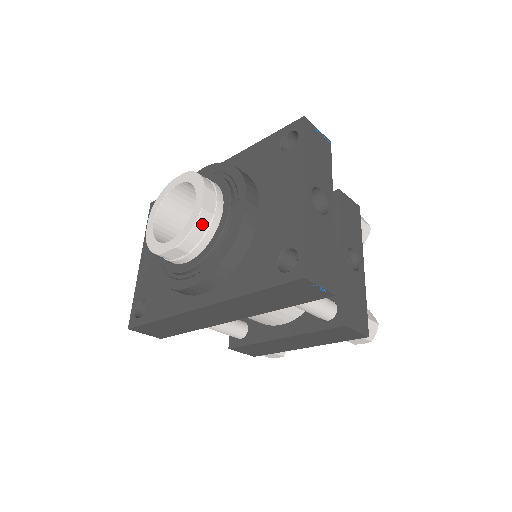
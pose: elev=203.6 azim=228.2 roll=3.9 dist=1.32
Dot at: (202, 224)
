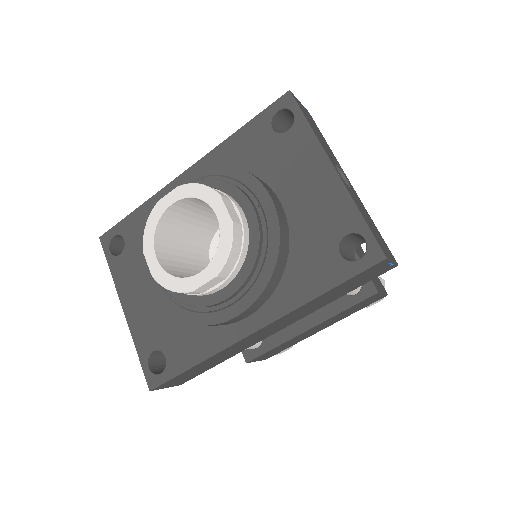
Dot at: (237, 240)
